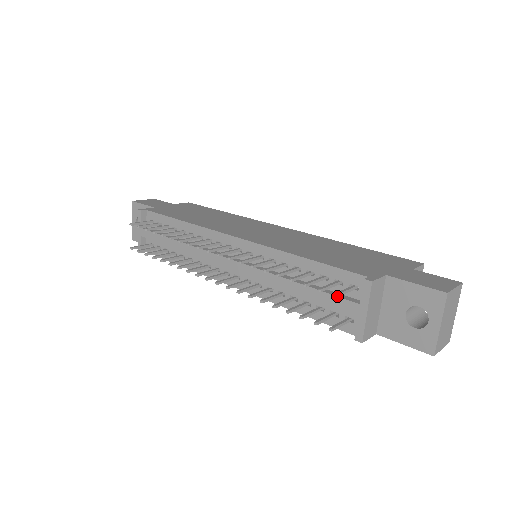
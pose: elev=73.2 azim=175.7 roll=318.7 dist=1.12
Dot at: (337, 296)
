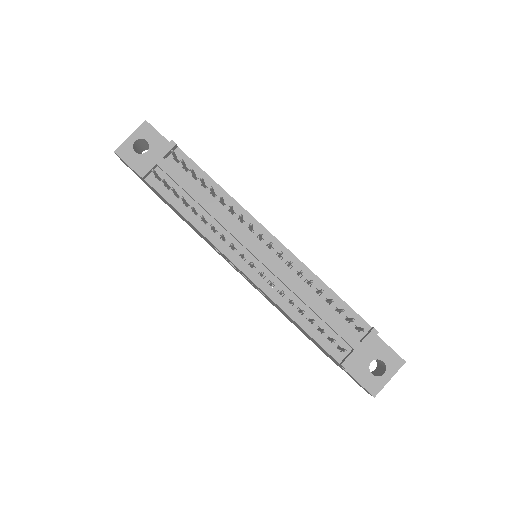
Dot at: occluded
